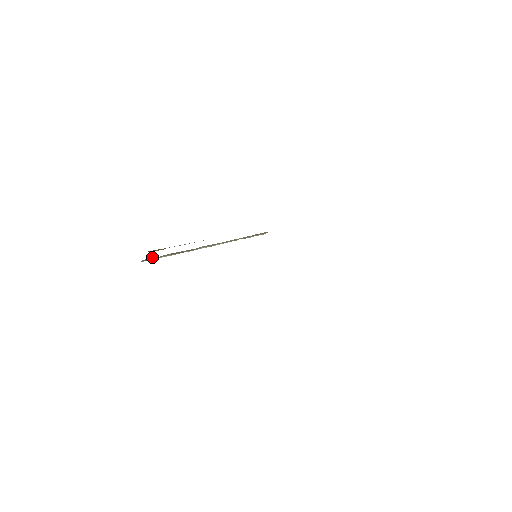
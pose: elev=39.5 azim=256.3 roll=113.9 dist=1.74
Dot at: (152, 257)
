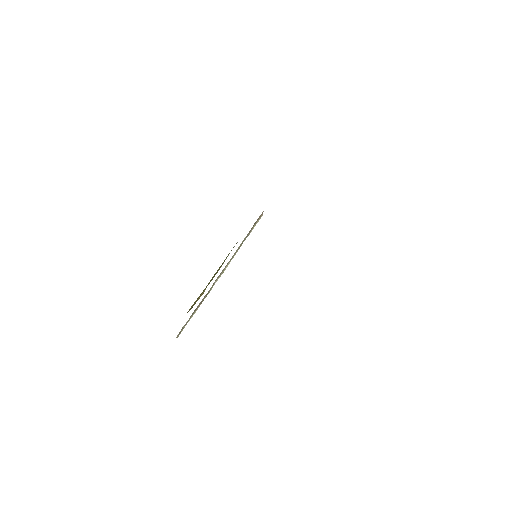
Dot at: (182, 327)
